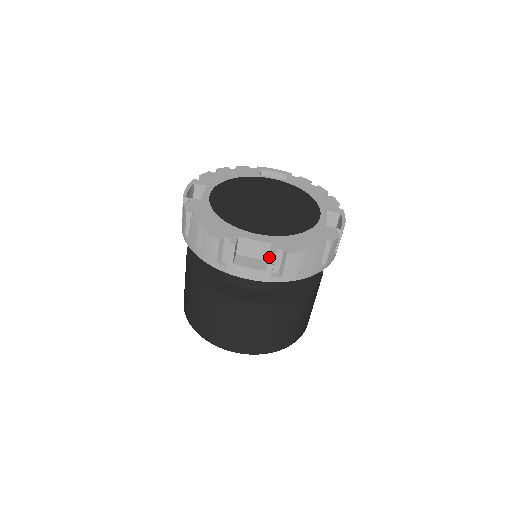
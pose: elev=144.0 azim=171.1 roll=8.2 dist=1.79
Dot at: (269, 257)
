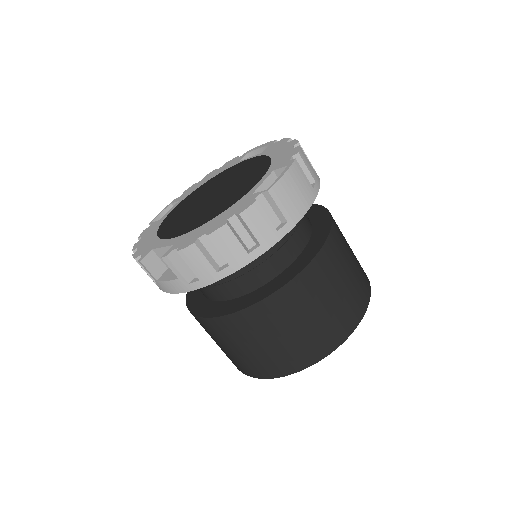
Dot at: (166, 263)
